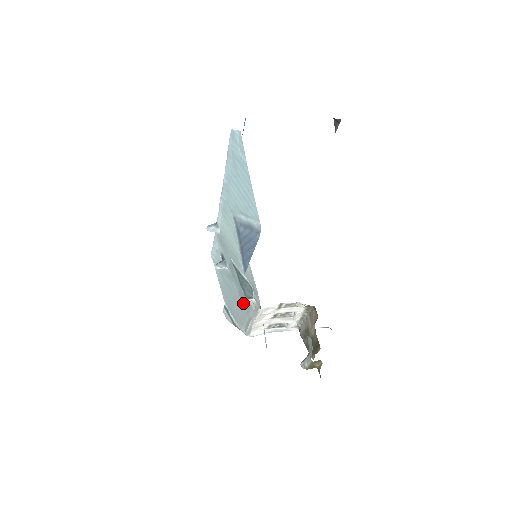
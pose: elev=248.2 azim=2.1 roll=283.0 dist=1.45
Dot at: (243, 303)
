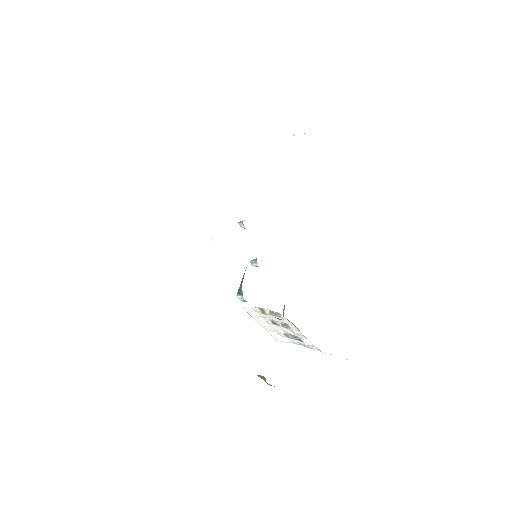
Dot at: occluded
